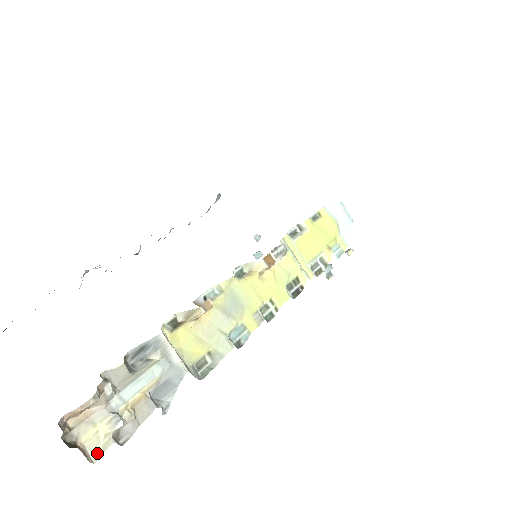
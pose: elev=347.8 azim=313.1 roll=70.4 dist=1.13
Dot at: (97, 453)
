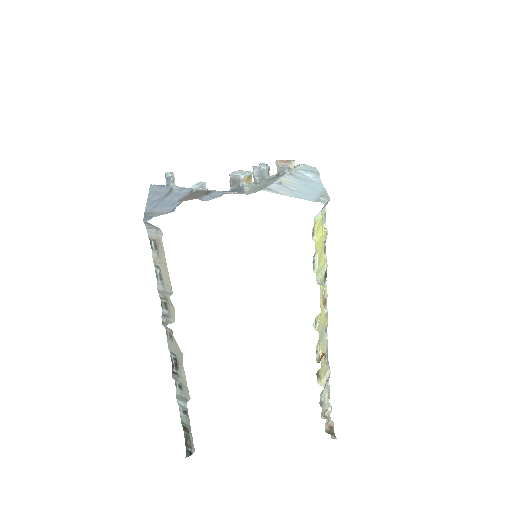
Dot at: occluded
